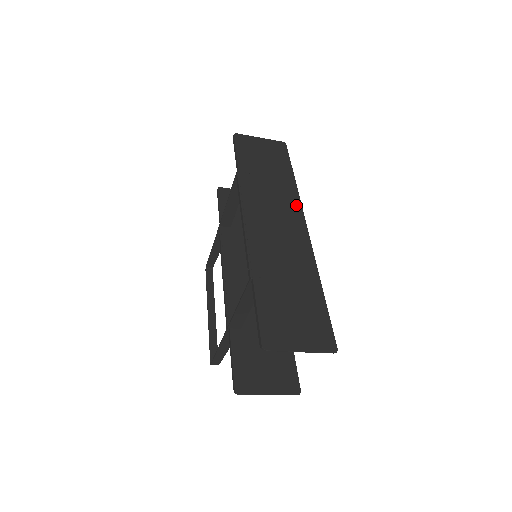
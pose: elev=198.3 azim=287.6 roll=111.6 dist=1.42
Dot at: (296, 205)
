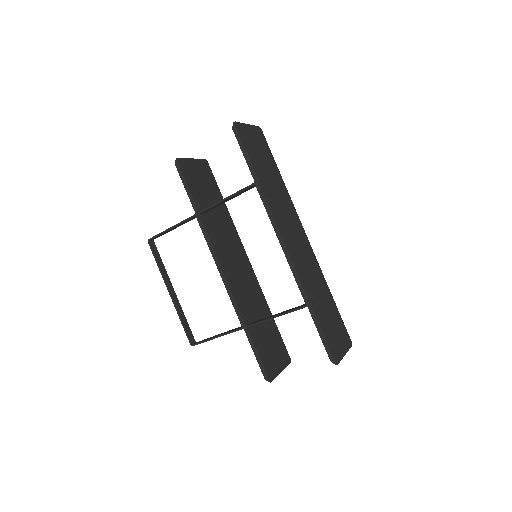
Dot at: (294, 212)
